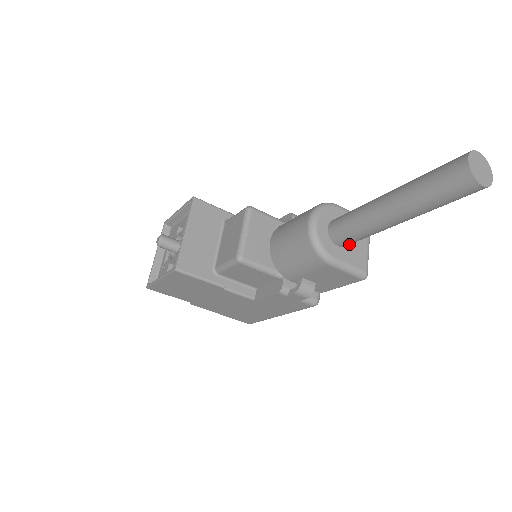
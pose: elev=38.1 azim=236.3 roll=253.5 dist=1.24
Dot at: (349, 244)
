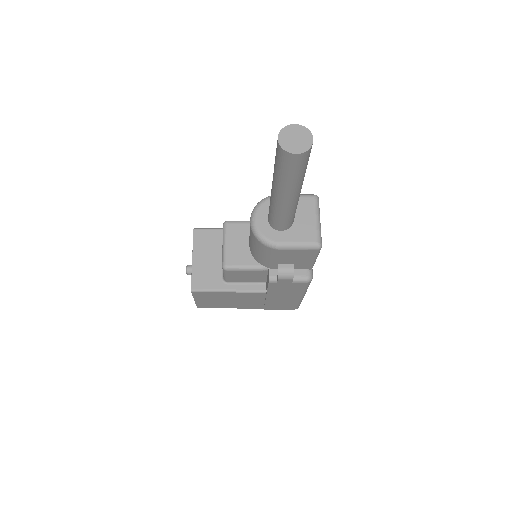
Dot at: (289, 226)
